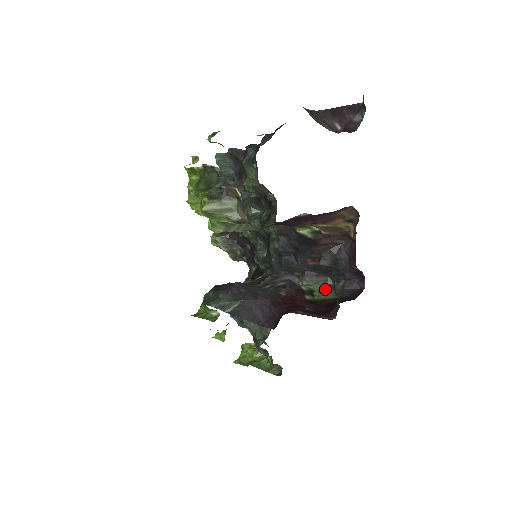
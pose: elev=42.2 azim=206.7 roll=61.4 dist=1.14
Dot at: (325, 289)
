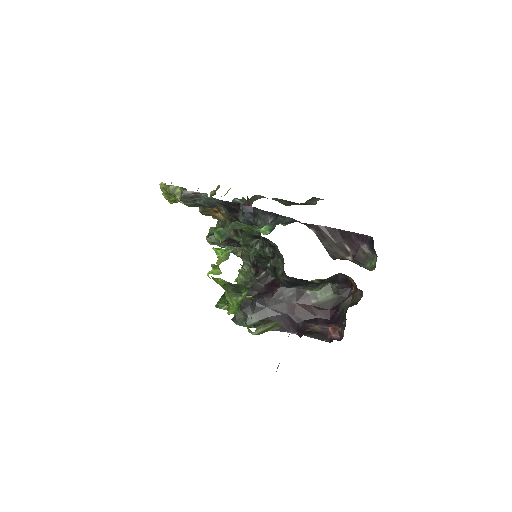
Dot at: (324, 290)
